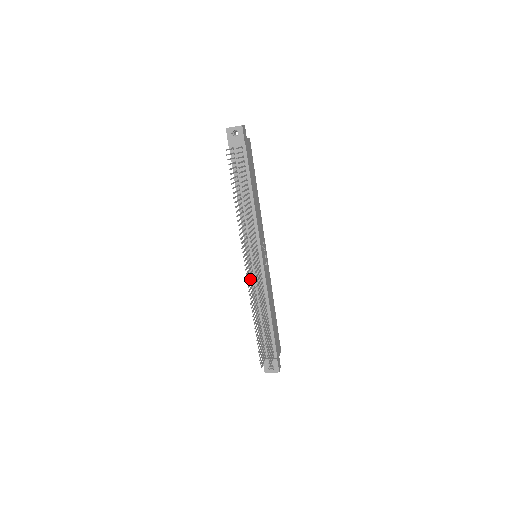
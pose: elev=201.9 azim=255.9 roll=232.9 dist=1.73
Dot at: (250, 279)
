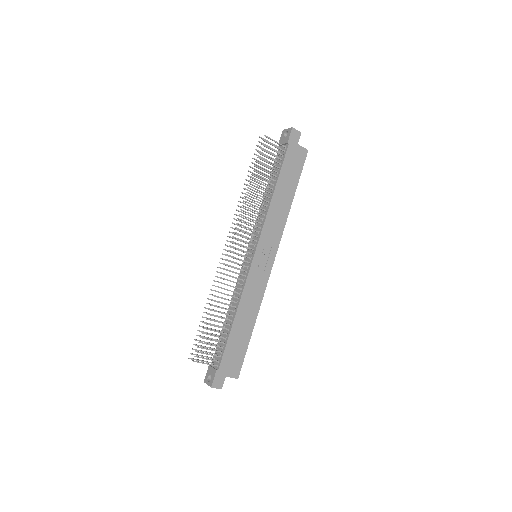
Dot at: (229, 266)
